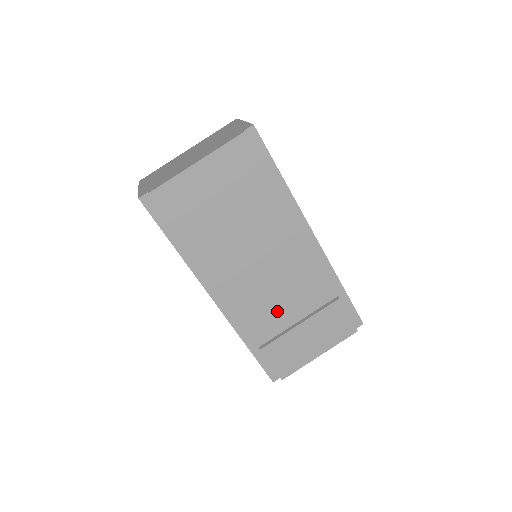
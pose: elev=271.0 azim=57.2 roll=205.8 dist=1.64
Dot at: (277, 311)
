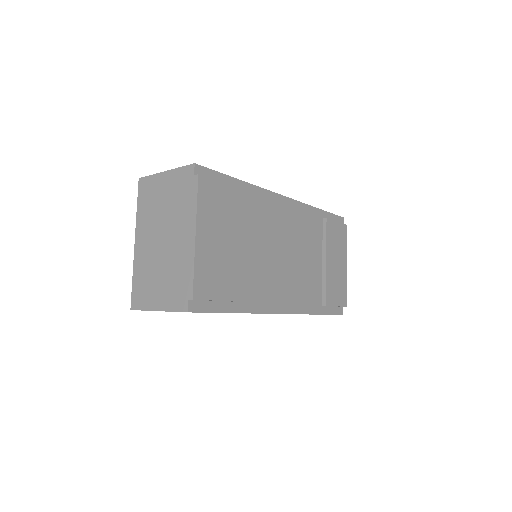
Dot at: (310, 271)
